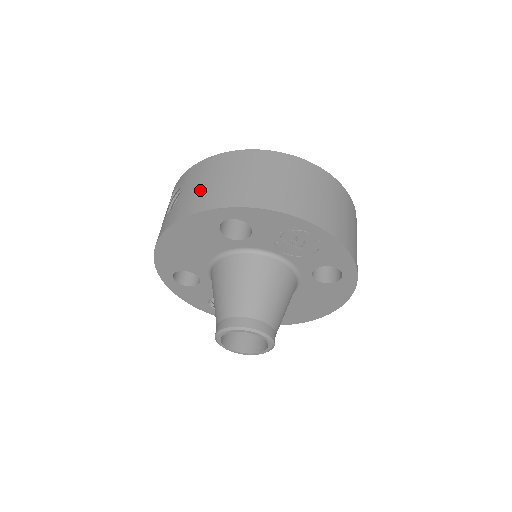
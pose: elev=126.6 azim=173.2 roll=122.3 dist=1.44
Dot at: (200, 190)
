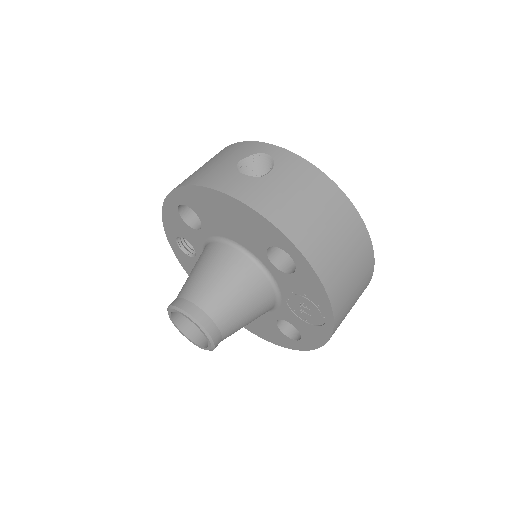
Dot at: (293, 202)
